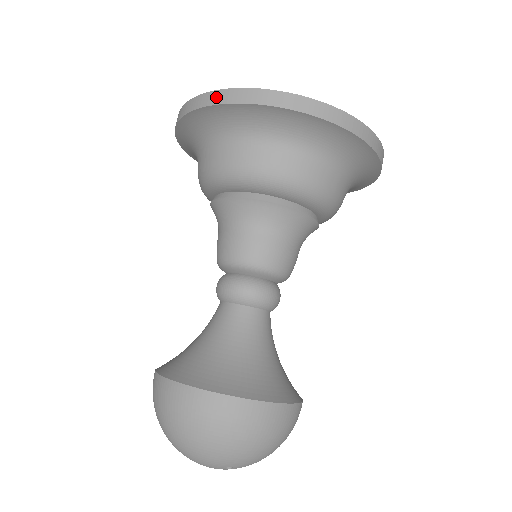
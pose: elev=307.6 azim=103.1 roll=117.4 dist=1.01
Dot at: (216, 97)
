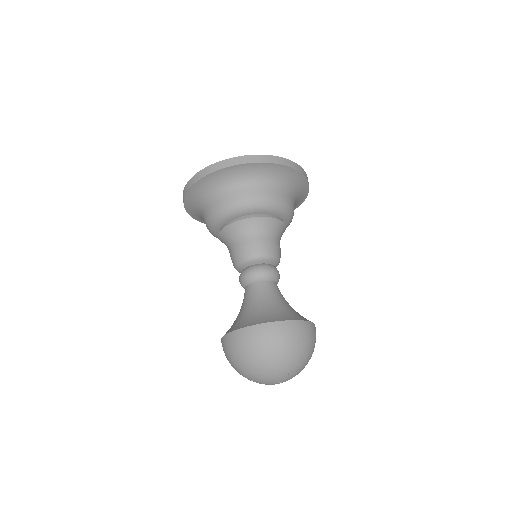
Dot at: (216, 166)
